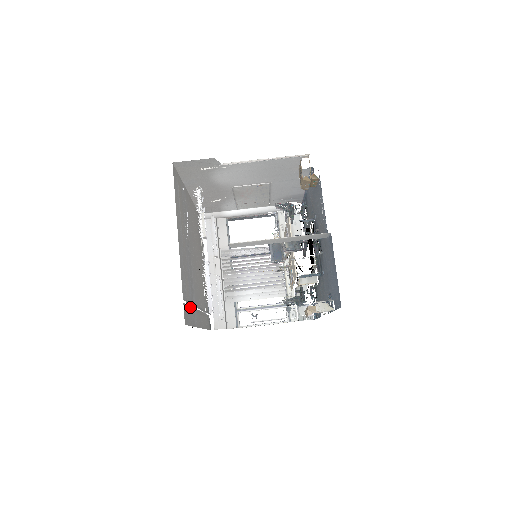
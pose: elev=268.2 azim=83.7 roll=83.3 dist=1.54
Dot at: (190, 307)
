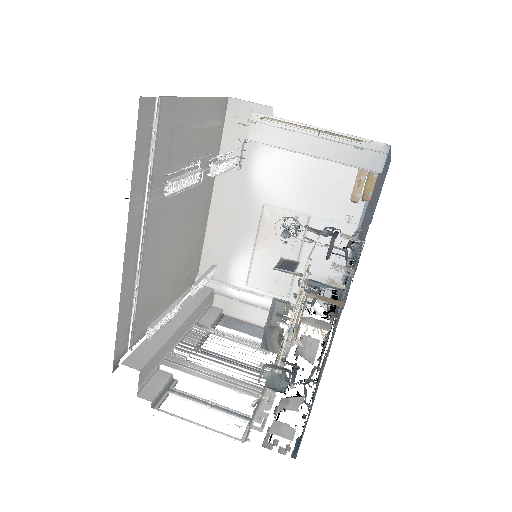
Dot at: (148, 158)
